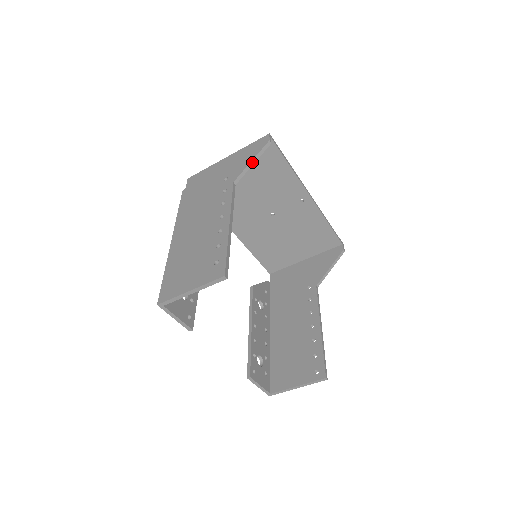
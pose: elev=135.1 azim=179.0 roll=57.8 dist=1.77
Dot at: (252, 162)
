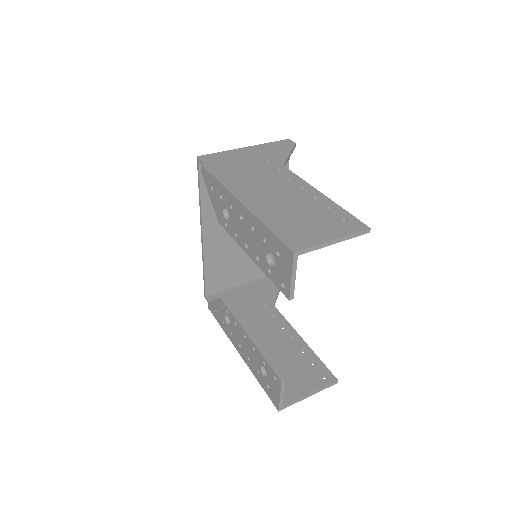
Dot at: (290, 155)
